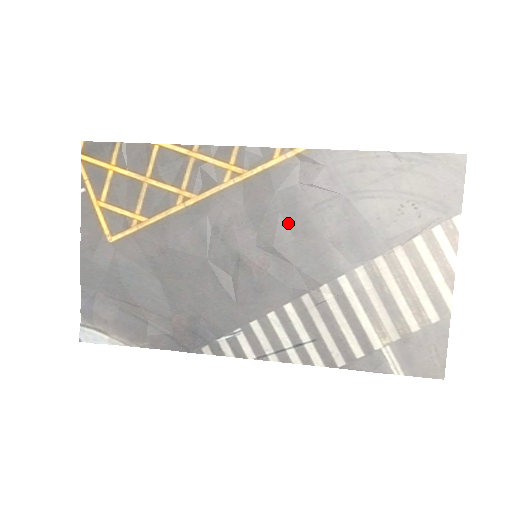
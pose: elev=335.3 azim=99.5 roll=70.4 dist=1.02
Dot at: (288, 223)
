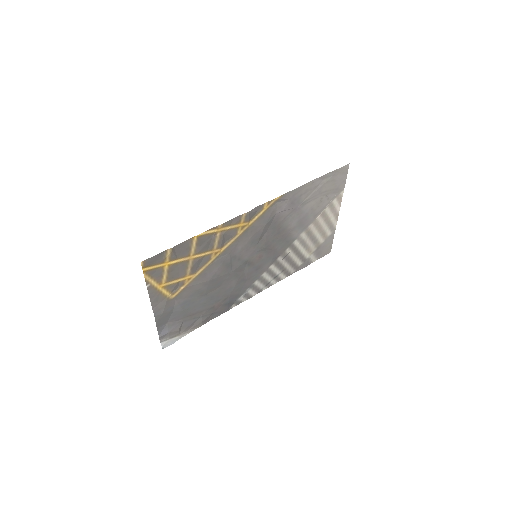
Dot at: (271, 233)
